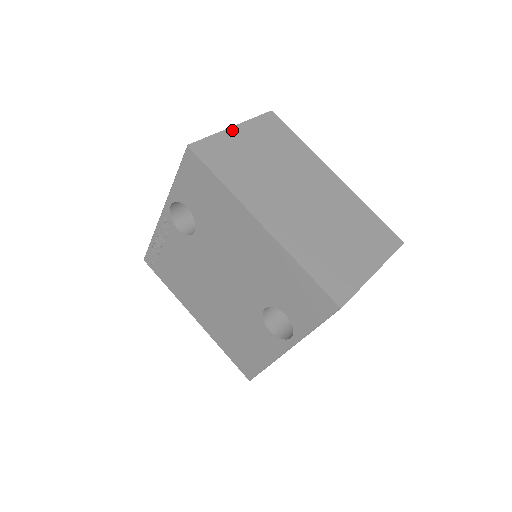
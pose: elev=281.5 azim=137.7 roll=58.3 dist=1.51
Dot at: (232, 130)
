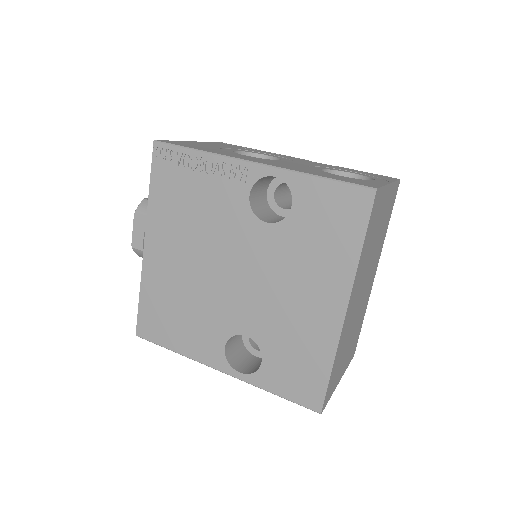
Dot at: (389, 188)
